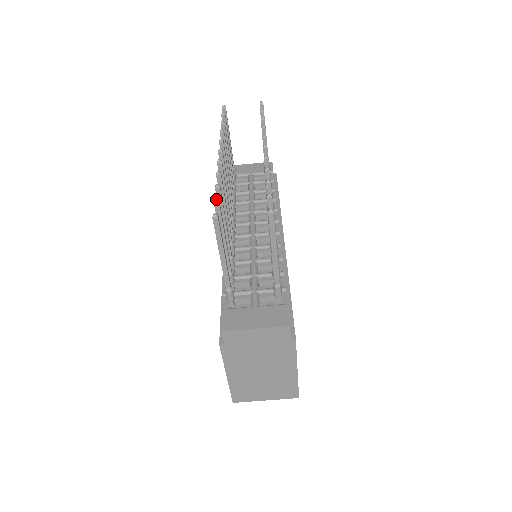
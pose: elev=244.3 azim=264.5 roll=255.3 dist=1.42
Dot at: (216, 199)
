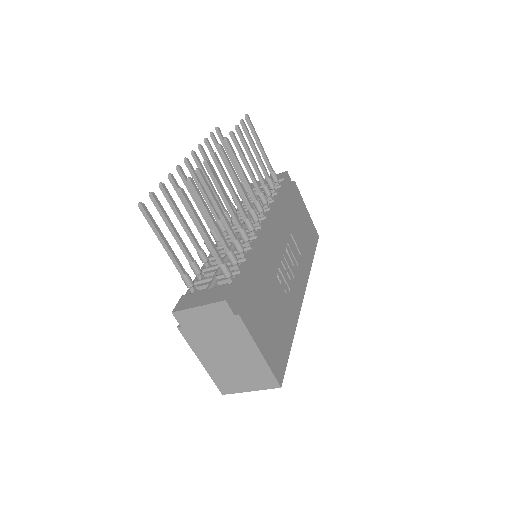
Dot at: (150, 193)
